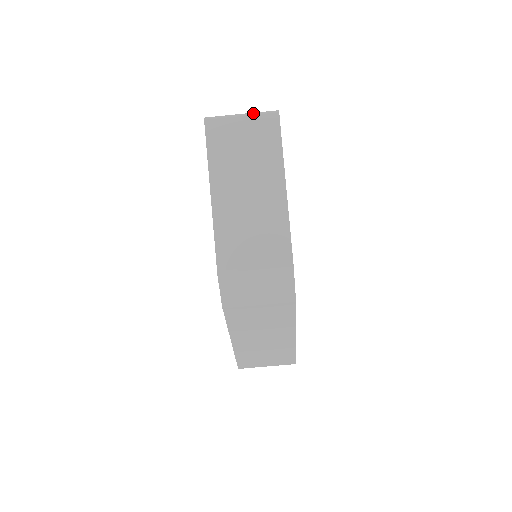
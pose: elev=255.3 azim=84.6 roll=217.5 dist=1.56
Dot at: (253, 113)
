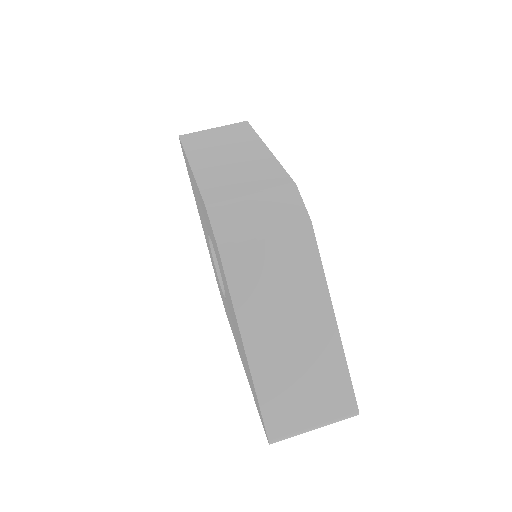
Dot at: (223, 126)
